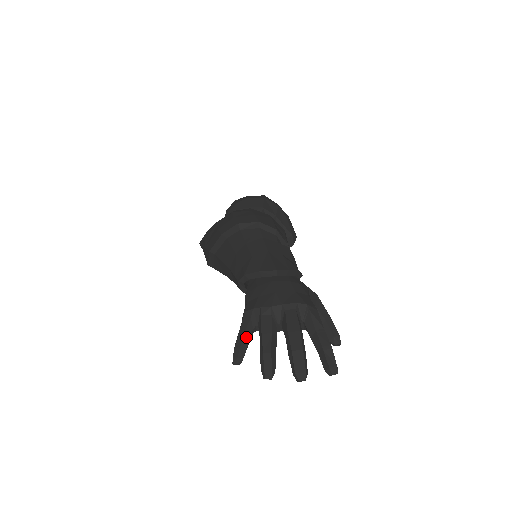
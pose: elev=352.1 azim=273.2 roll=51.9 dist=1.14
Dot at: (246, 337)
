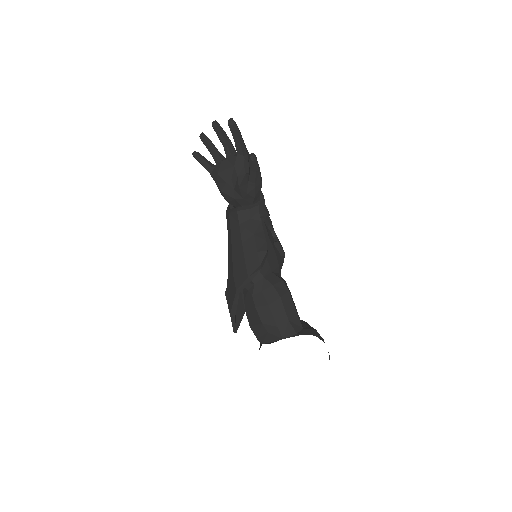
Dot at: (207, 161)
